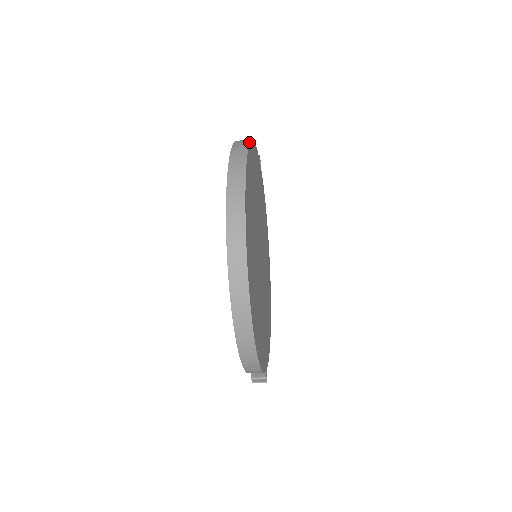
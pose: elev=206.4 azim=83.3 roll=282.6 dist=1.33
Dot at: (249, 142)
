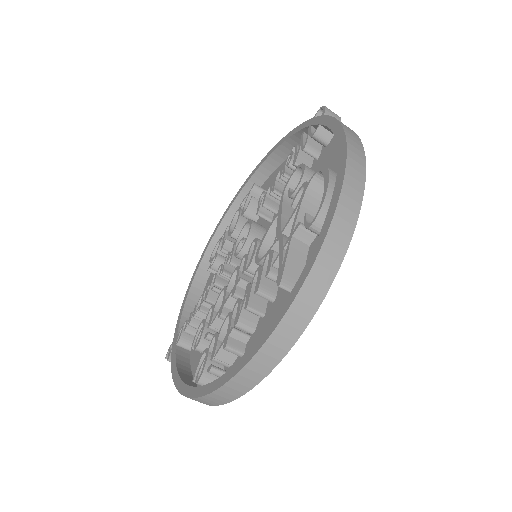
Dot at: occluded
